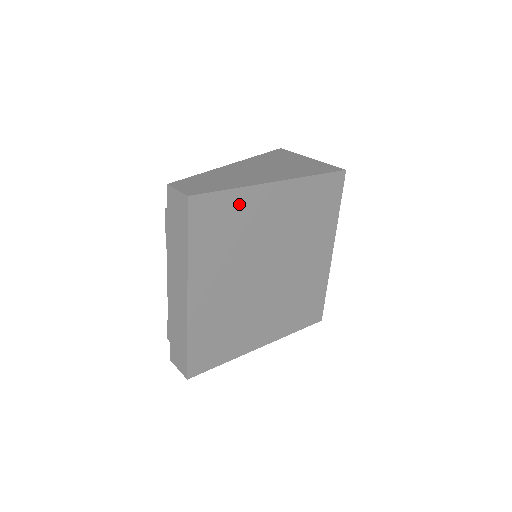
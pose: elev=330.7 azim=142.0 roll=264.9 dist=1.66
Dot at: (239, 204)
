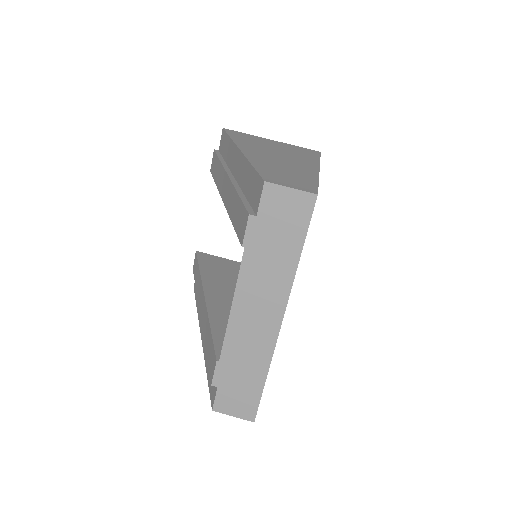
Dot at: occluded
